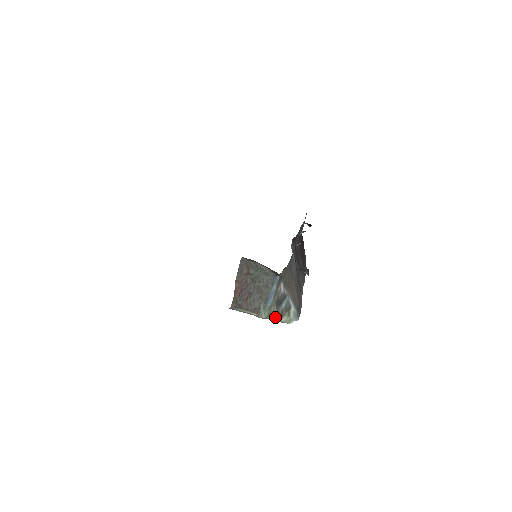
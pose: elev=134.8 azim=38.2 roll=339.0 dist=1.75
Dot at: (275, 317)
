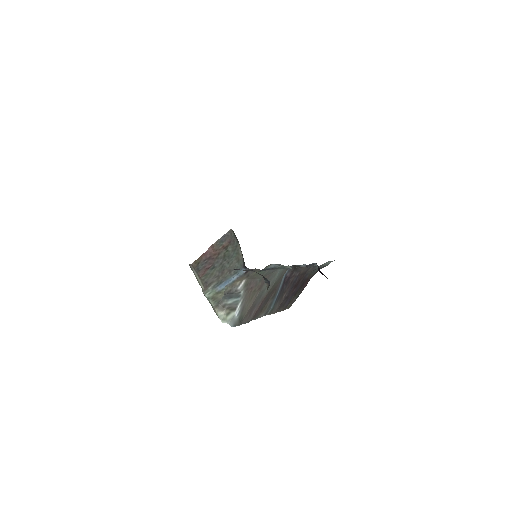
Dot at: (215, 304)
